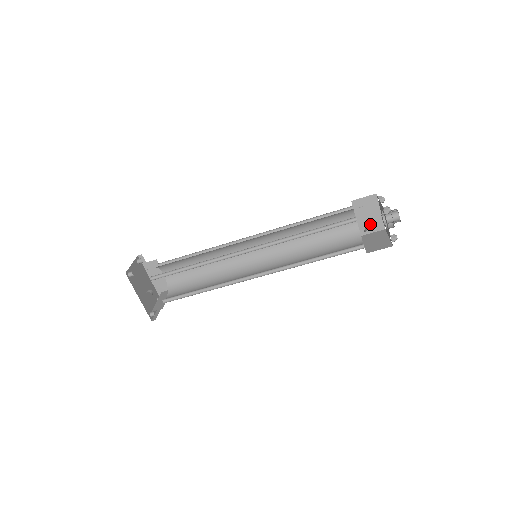
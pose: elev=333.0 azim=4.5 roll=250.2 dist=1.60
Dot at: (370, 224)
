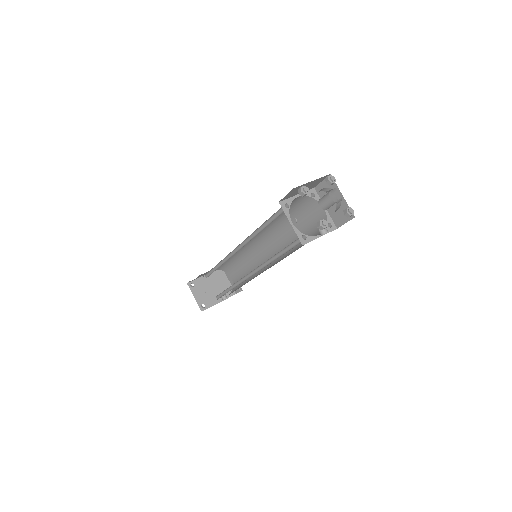
Dot at: (313, 185)
